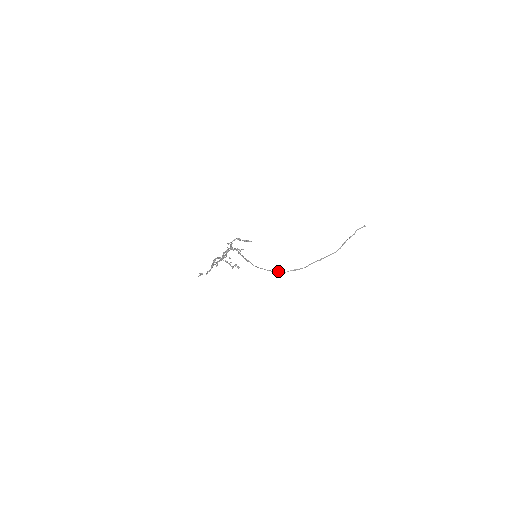
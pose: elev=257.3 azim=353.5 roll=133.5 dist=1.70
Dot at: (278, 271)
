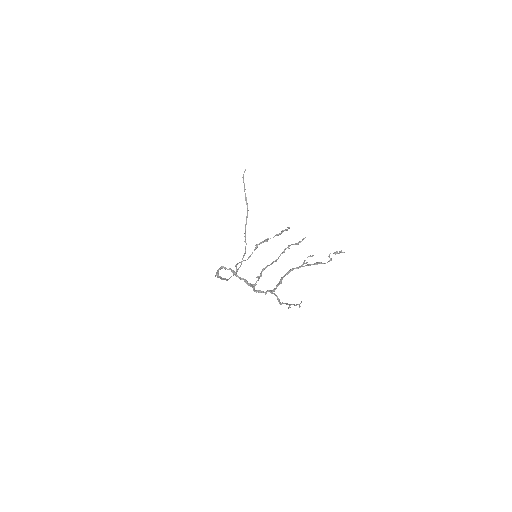
Dot at: (238, 268)
